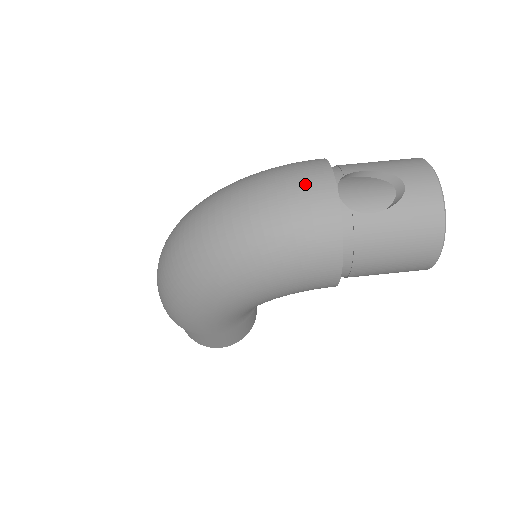
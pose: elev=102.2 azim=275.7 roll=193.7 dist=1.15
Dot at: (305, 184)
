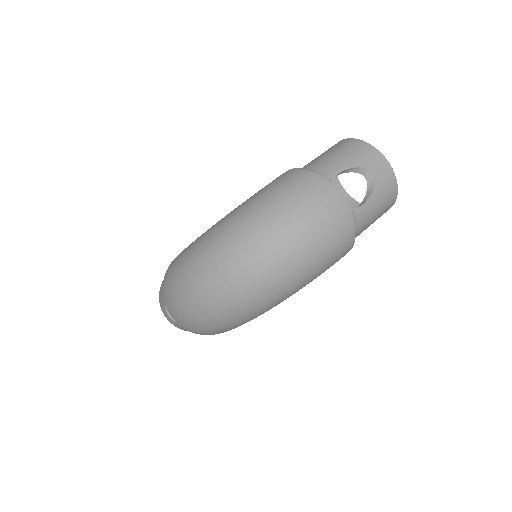
Dot at: (320, 206)
